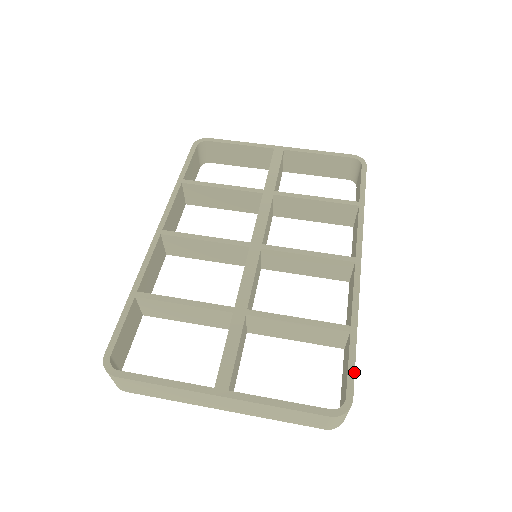
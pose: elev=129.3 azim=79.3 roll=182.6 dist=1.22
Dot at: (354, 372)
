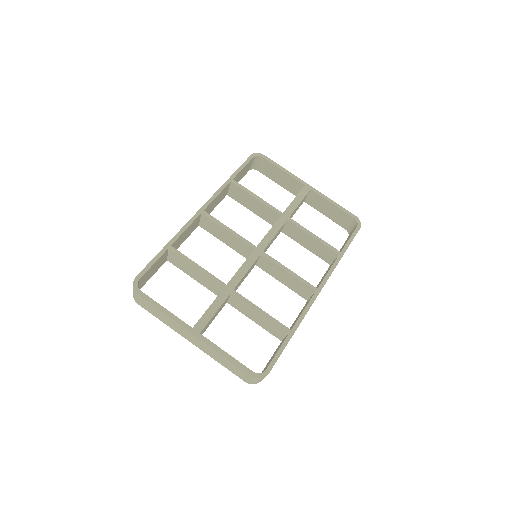
Dot at: occluded
